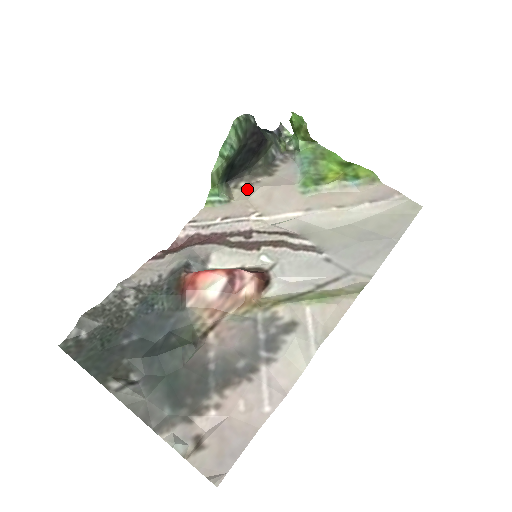
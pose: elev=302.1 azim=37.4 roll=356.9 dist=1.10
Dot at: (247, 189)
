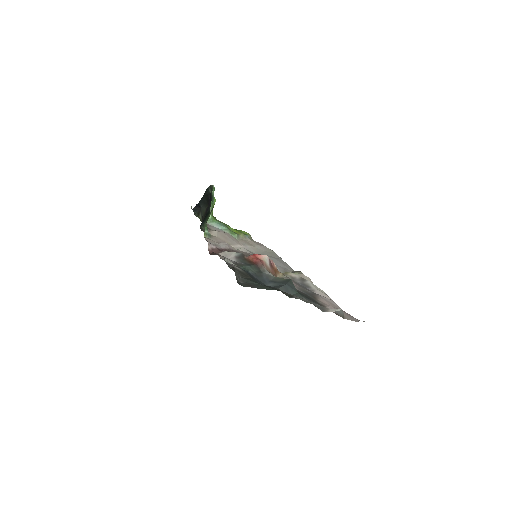
Dot at: occluded
